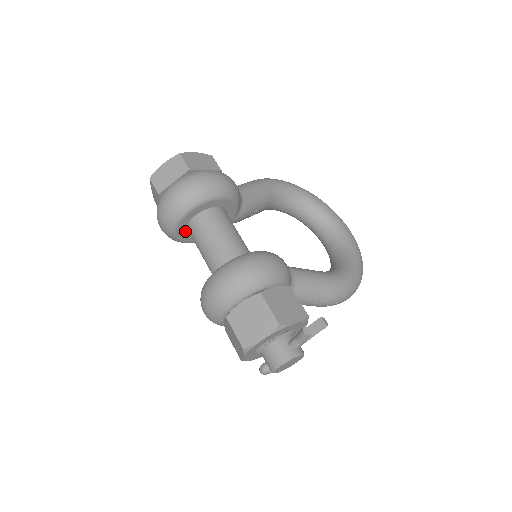
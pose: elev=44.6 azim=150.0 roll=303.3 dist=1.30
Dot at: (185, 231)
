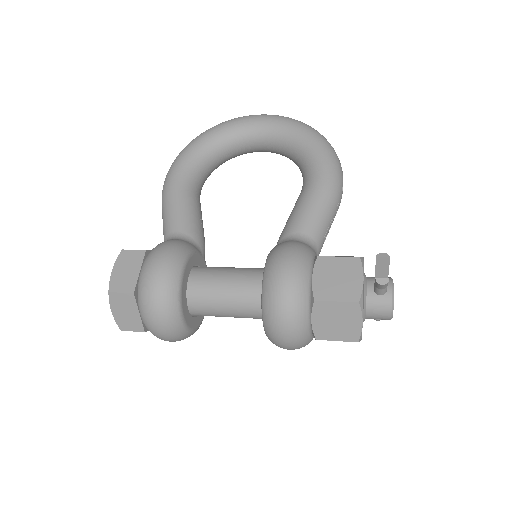
Dot at: (196, 319)
